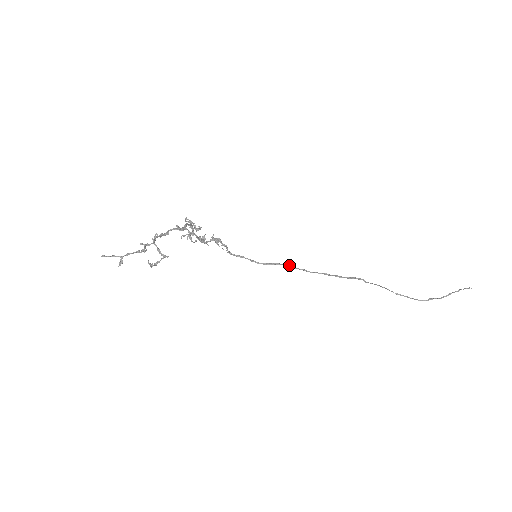
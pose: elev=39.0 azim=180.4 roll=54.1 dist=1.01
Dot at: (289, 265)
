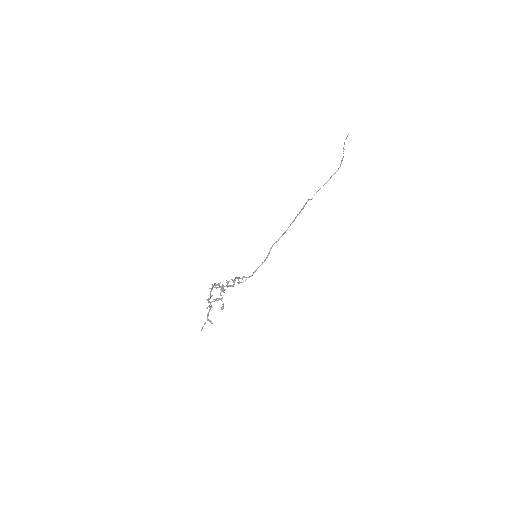
Dot at: (275, 242)
